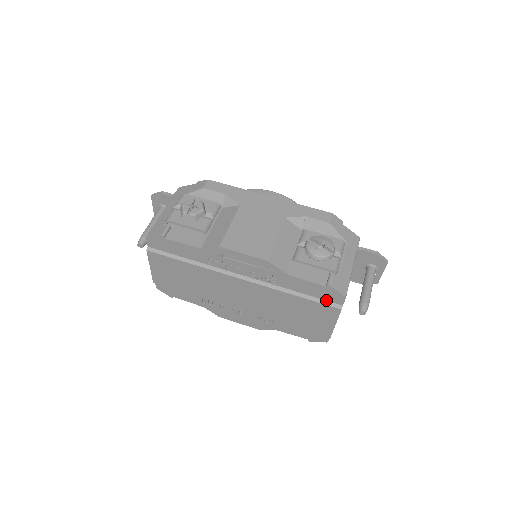
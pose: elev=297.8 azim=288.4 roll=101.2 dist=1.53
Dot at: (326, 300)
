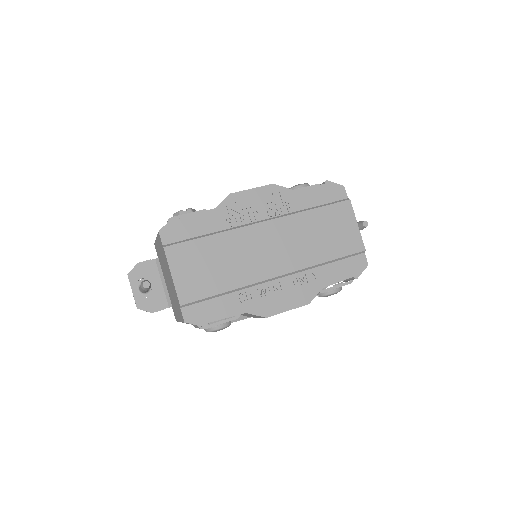
Dot at: (334, 201)
